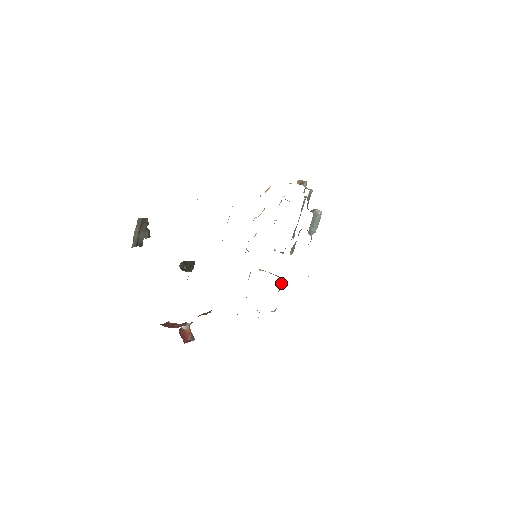
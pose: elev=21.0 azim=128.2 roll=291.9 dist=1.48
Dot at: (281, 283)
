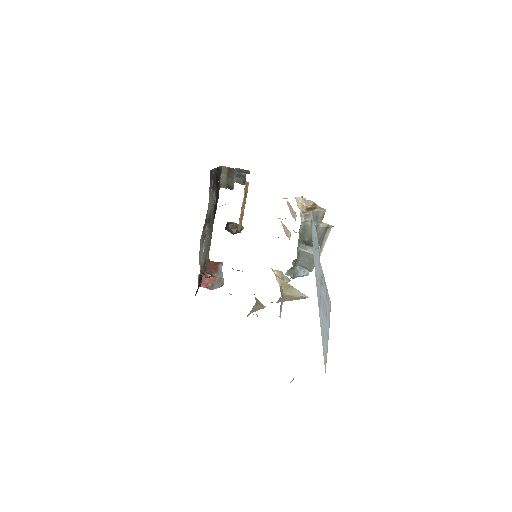
Dot at: occluded
